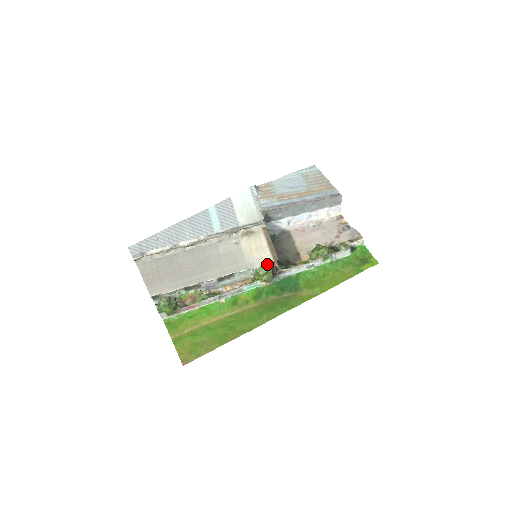
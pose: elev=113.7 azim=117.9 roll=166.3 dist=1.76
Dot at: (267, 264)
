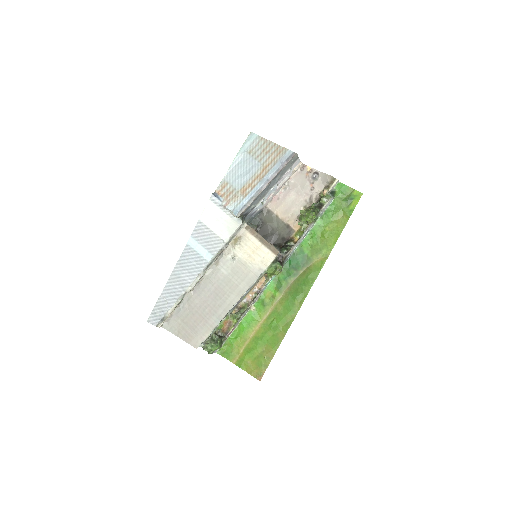
Dot at: (272, 262)
